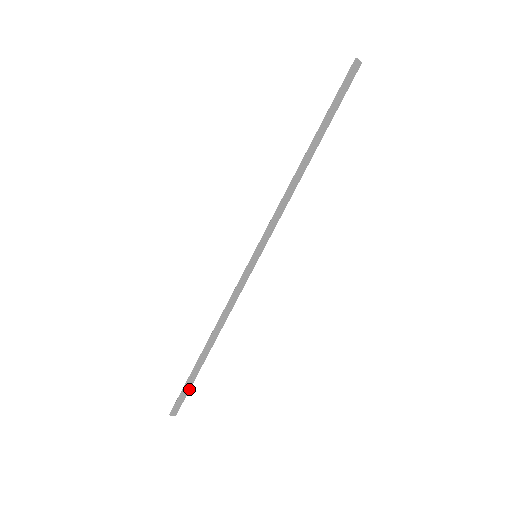
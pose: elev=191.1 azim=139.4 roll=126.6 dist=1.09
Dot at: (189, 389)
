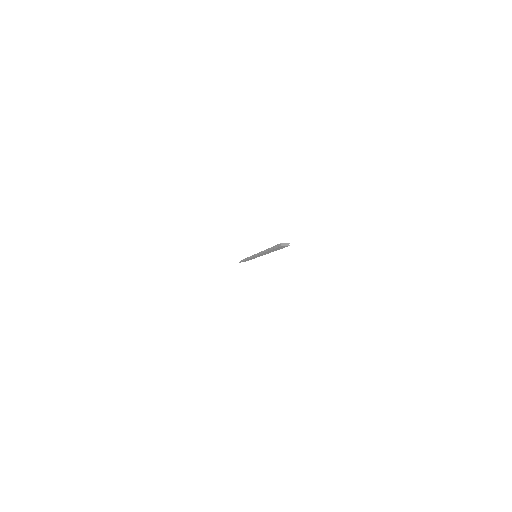
Dot at: occluded
